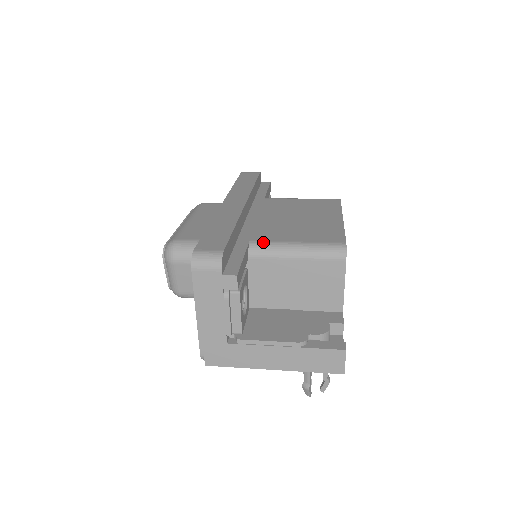
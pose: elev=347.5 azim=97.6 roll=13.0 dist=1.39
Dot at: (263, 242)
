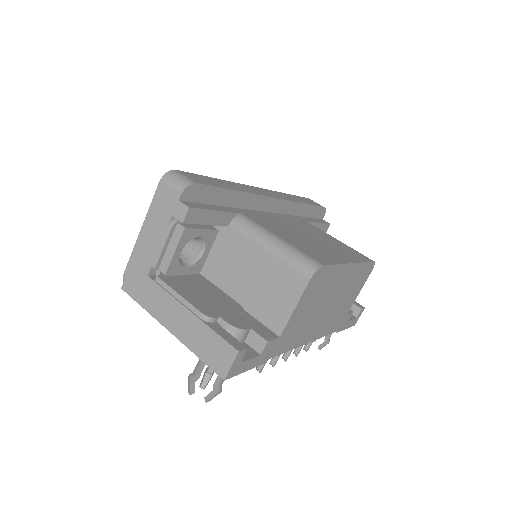
Dot at: (251, 220)
